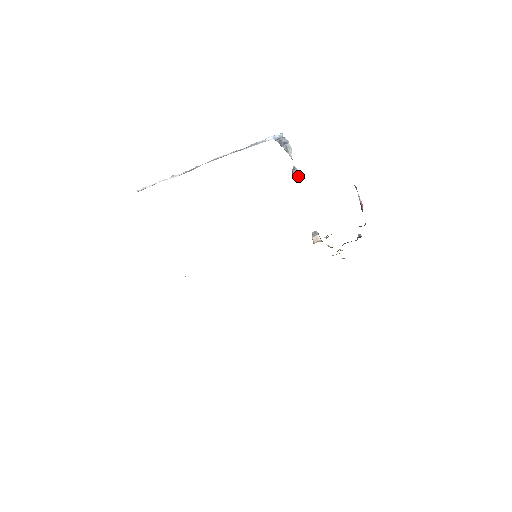
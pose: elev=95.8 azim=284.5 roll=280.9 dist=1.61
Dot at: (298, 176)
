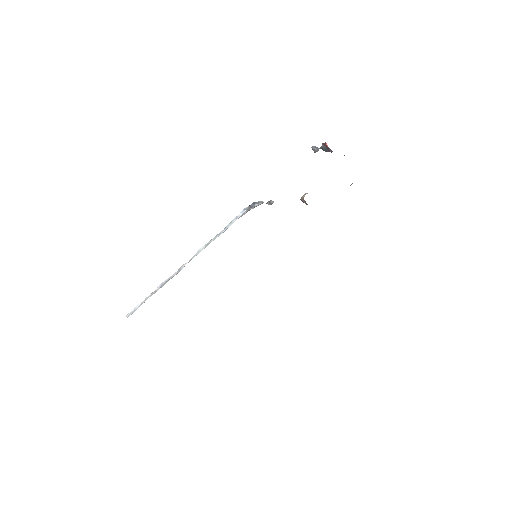
Dot at: (273, 201)
